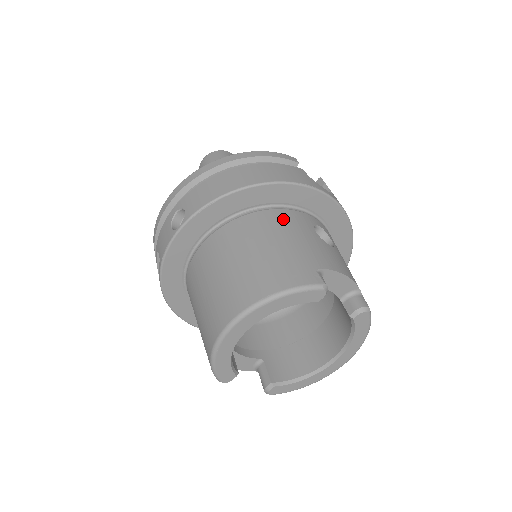
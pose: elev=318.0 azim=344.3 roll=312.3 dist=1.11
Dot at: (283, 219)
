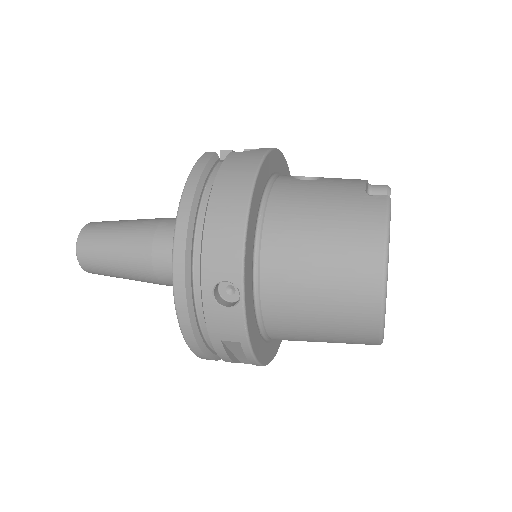
Dot at: (287, 197)
